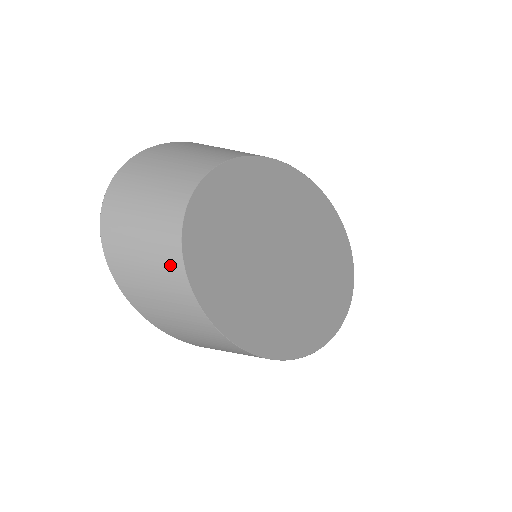
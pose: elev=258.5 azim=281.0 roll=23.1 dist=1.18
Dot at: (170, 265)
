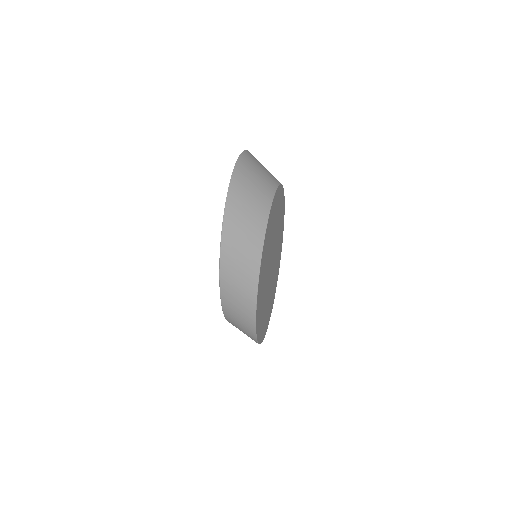
Dot at: (260, 219)
